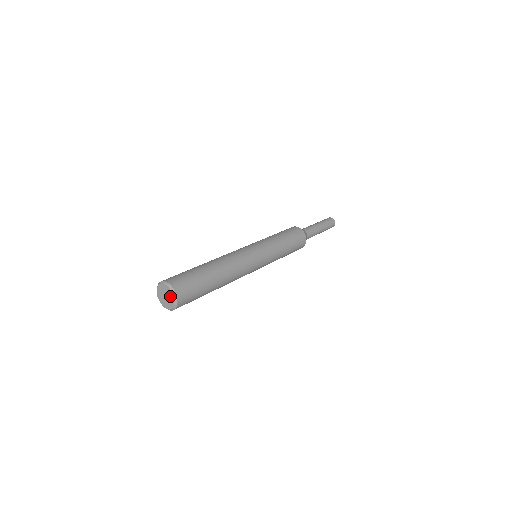
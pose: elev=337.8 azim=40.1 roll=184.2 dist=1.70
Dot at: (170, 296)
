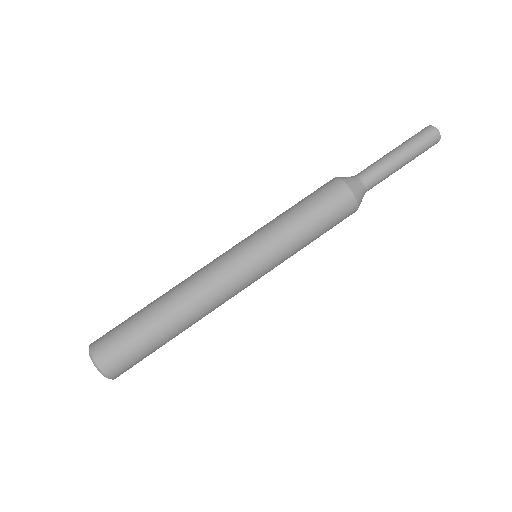
Dot at: occluded
